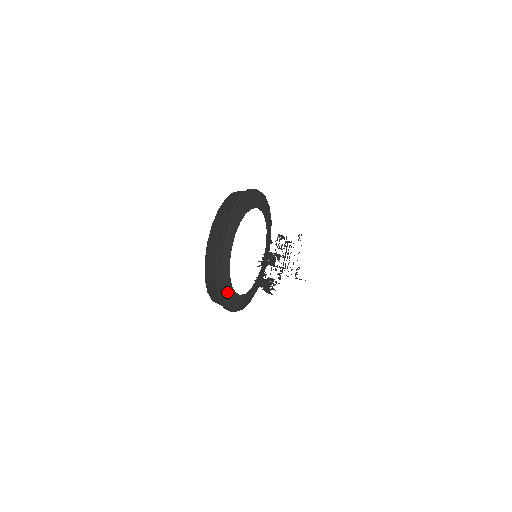
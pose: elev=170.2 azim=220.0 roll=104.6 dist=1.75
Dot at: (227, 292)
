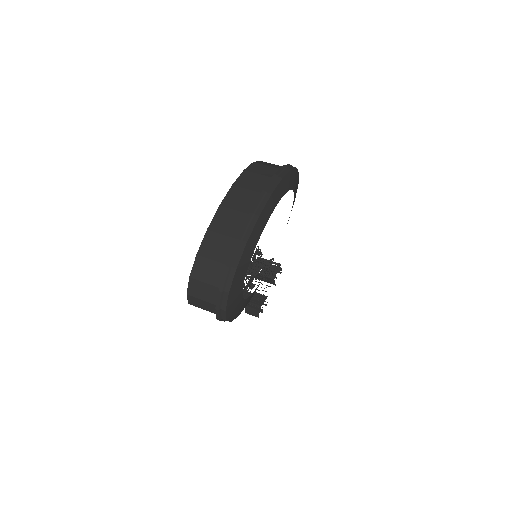
Dot at: (236, 285)
